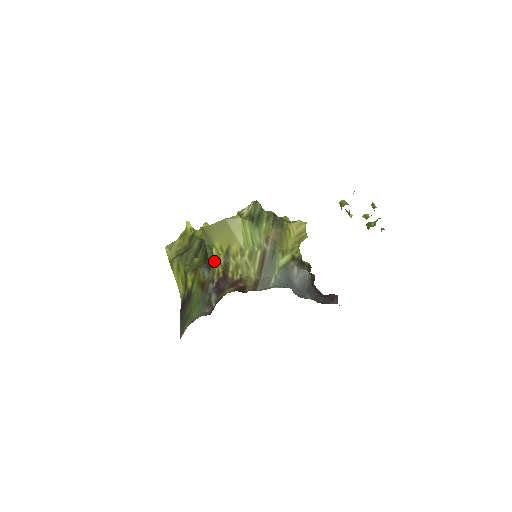
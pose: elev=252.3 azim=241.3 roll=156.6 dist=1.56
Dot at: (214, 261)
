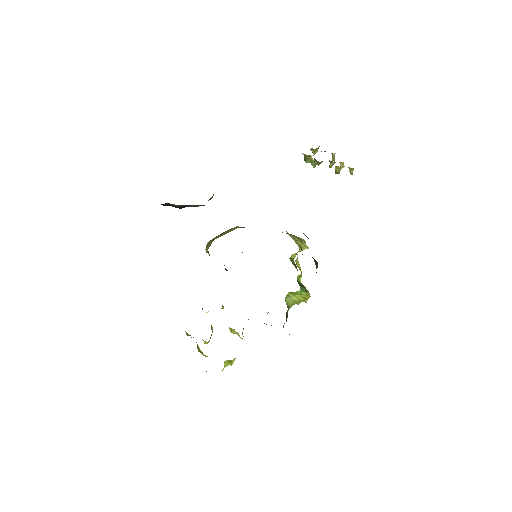
Dot at: occluded
